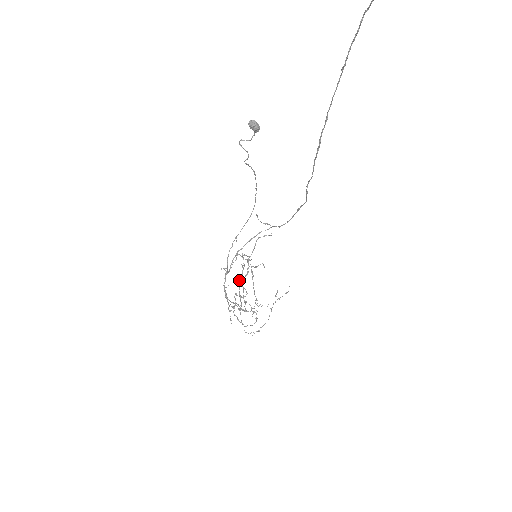
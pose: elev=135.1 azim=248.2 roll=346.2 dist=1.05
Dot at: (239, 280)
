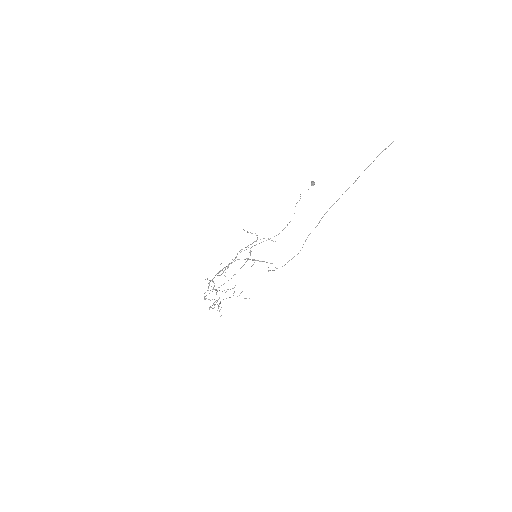
Dot at: occluded
